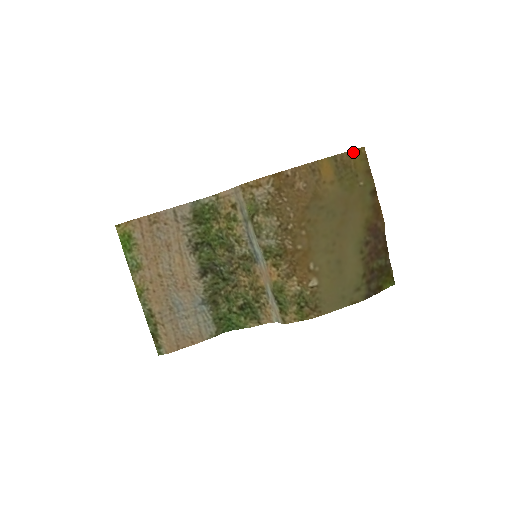
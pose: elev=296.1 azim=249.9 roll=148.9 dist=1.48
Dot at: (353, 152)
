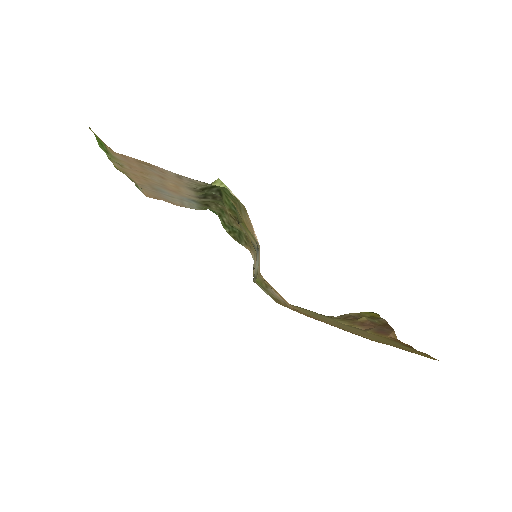
Dot at: occluded
